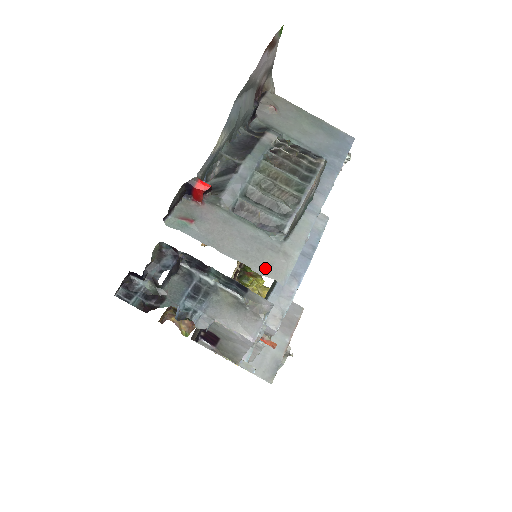
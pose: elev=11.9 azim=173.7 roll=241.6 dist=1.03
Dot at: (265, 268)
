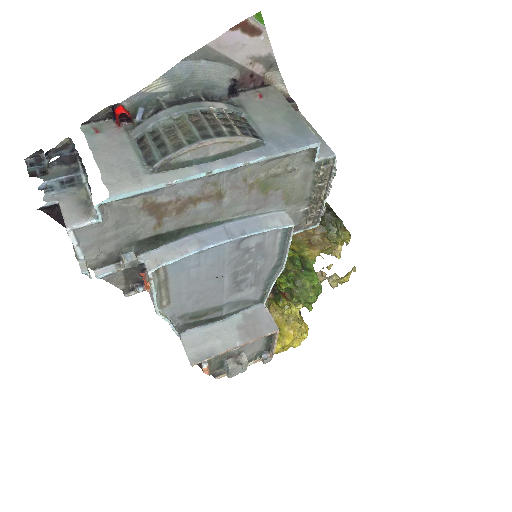
Dot at: (111, 180)
